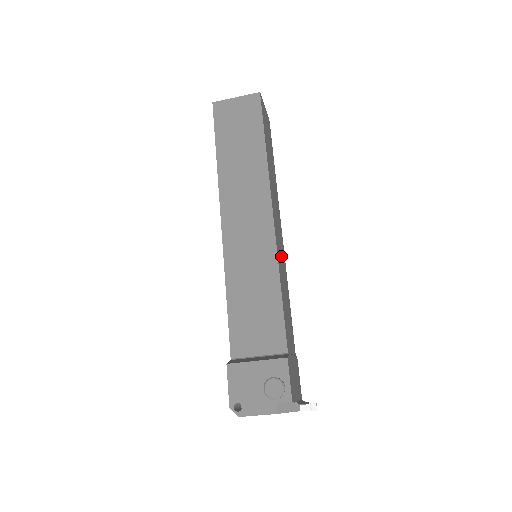
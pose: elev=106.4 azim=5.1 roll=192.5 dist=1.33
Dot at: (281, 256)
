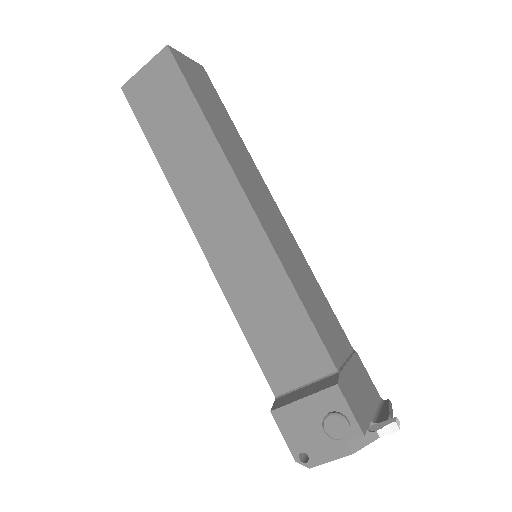
Dot at: (285, 244)
